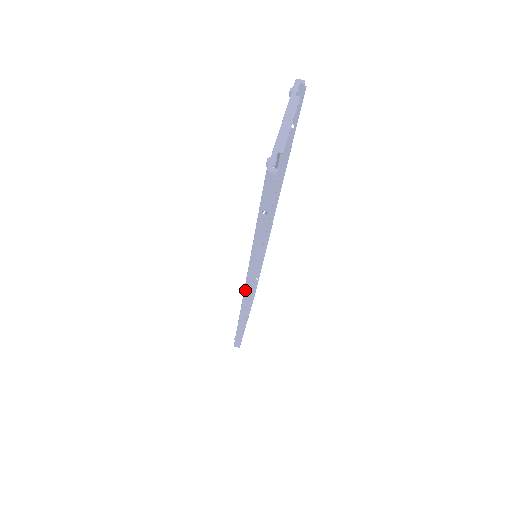
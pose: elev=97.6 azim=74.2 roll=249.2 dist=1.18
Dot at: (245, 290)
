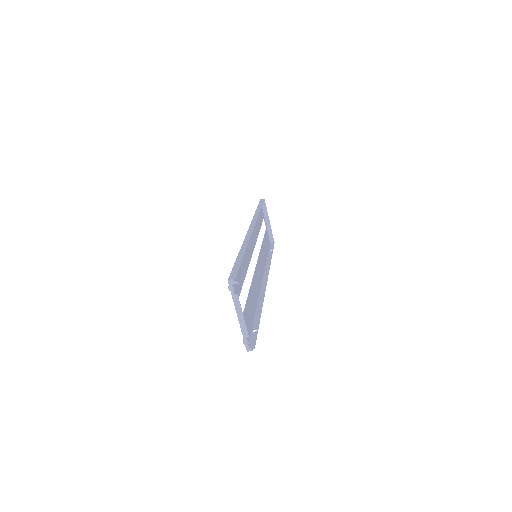
Dot at: (262, 285)
